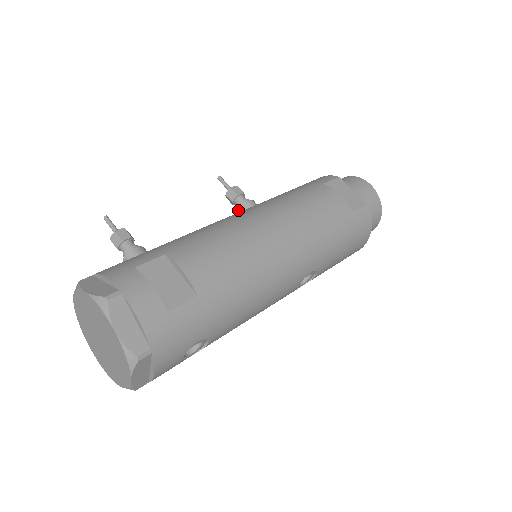
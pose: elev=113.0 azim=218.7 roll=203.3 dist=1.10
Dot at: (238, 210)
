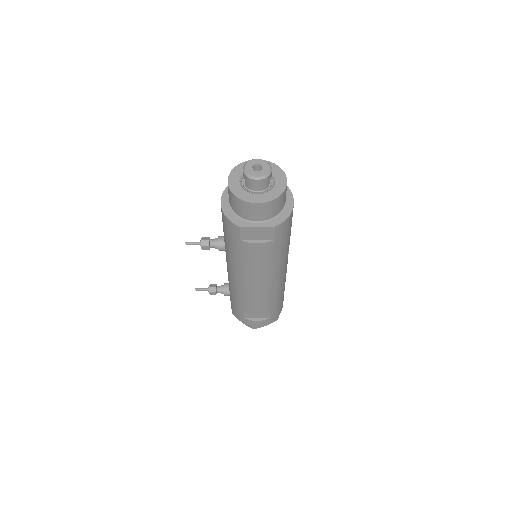
Dot at: occluded
